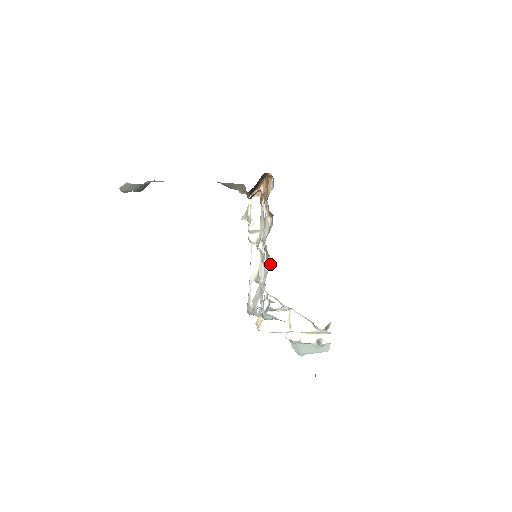
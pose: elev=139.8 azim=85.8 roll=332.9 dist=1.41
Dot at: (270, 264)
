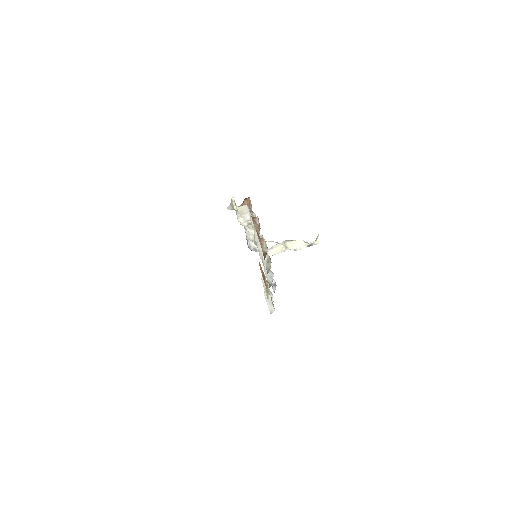
Dot at: (273, 273)
